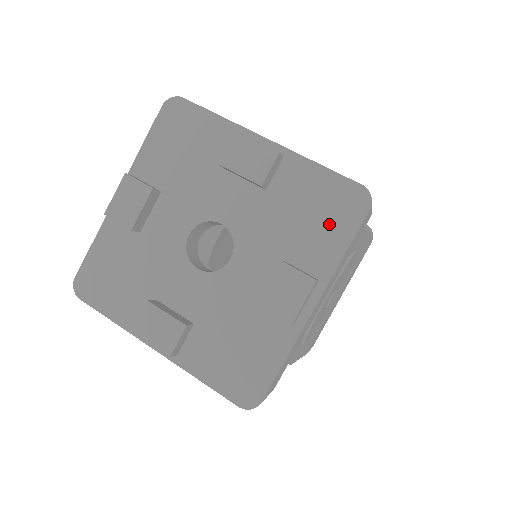
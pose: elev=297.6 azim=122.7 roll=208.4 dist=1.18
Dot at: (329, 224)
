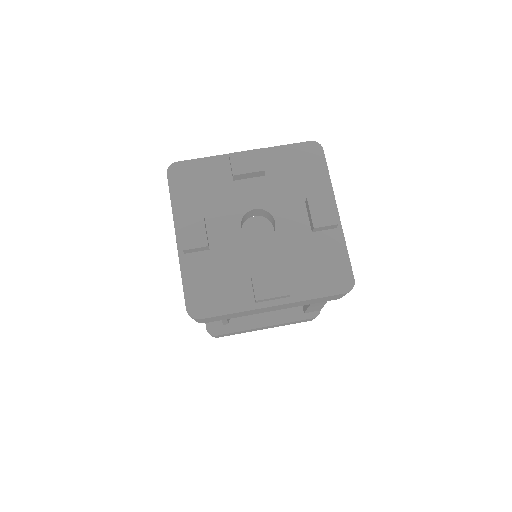
Dot at: (310, 169)
